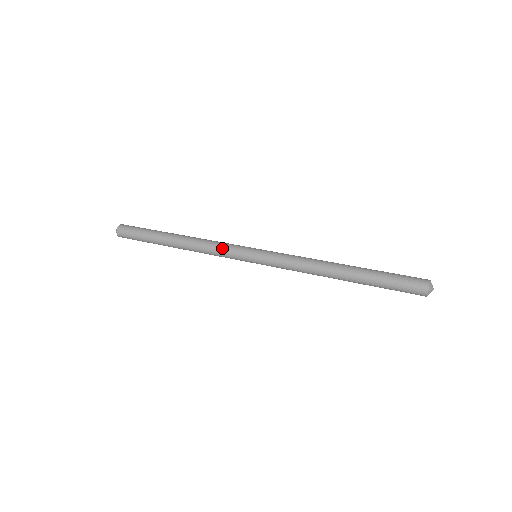
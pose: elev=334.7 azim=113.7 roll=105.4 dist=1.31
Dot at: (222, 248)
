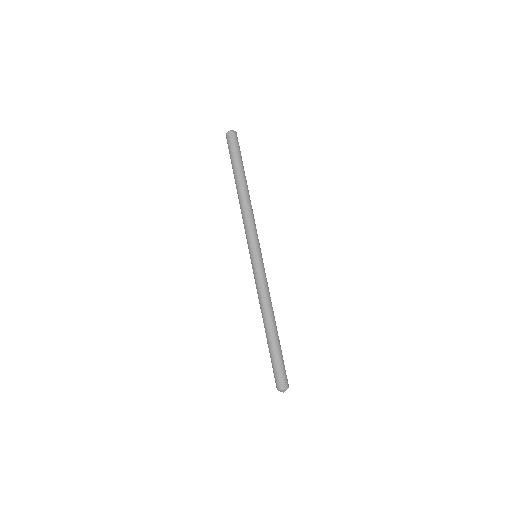
Dot at: (245, 230)
